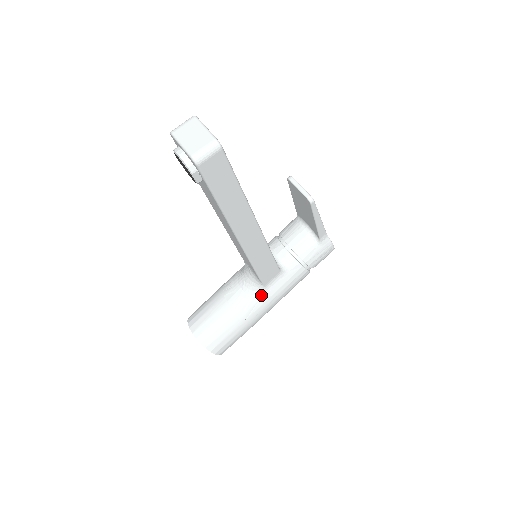
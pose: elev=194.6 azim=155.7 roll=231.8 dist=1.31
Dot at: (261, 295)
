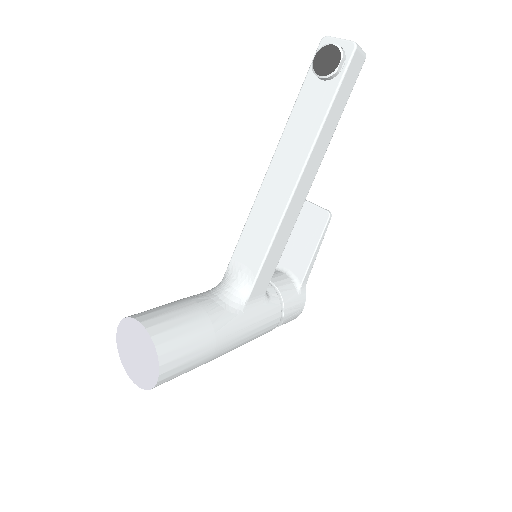
Dot at: (239, 311)
